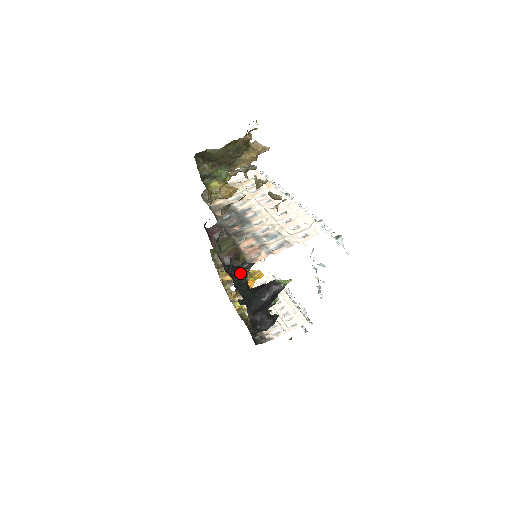
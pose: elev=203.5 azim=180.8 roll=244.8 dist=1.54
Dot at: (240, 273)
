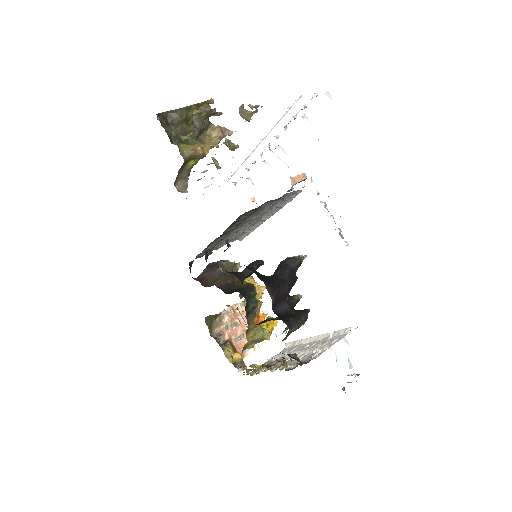
Dot at: (244, 287)
